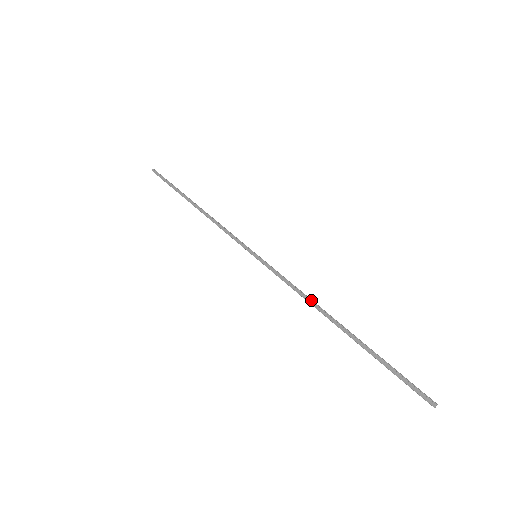
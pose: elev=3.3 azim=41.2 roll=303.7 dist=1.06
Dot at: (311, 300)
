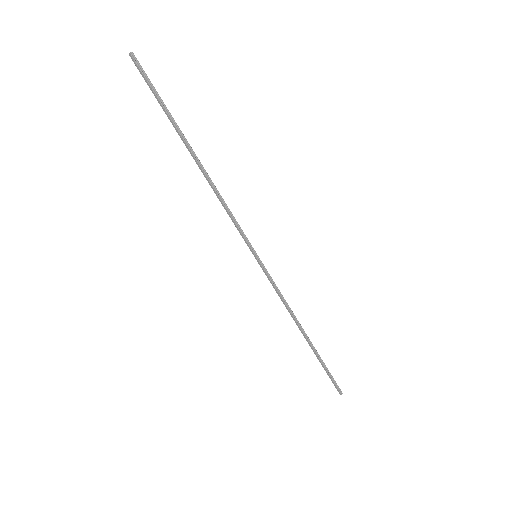
Dot at: (292, 313)
